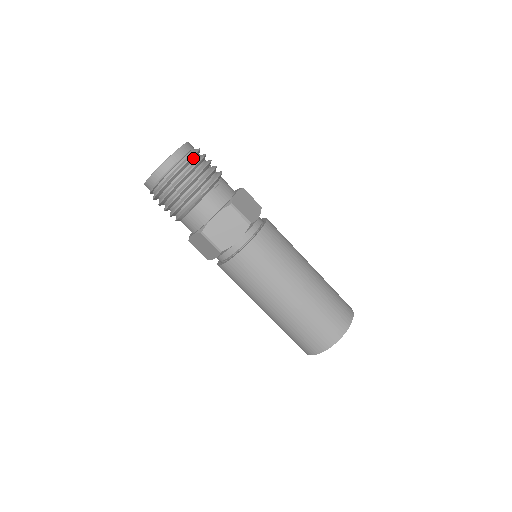
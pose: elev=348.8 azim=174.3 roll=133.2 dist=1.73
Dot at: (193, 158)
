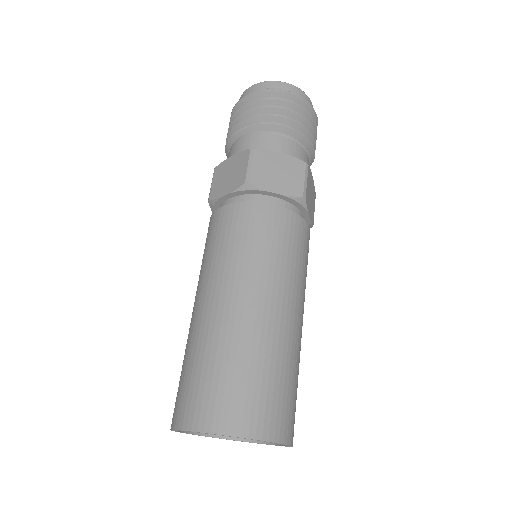
Dot at: (277, 95)
